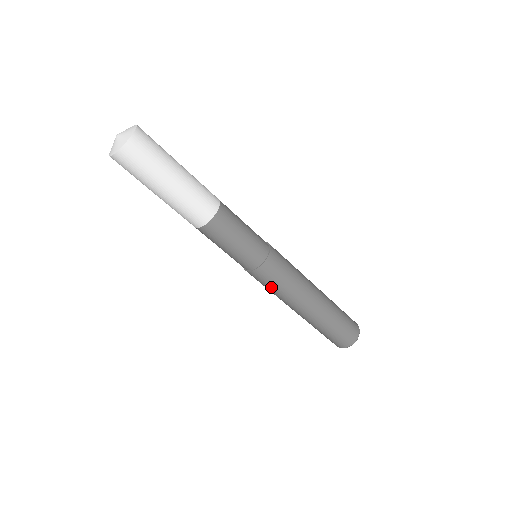
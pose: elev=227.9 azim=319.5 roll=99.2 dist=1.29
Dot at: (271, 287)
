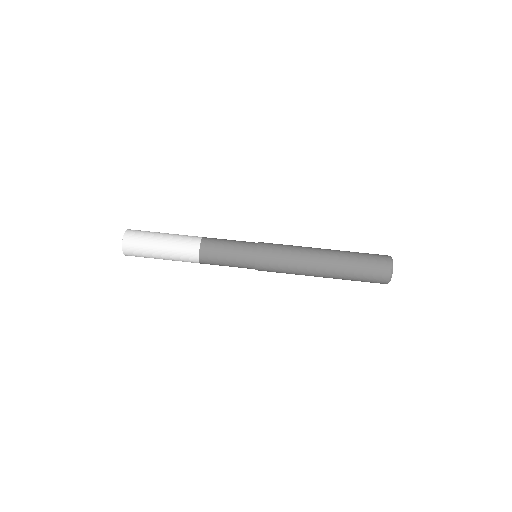
Dot at: (281, 253)
